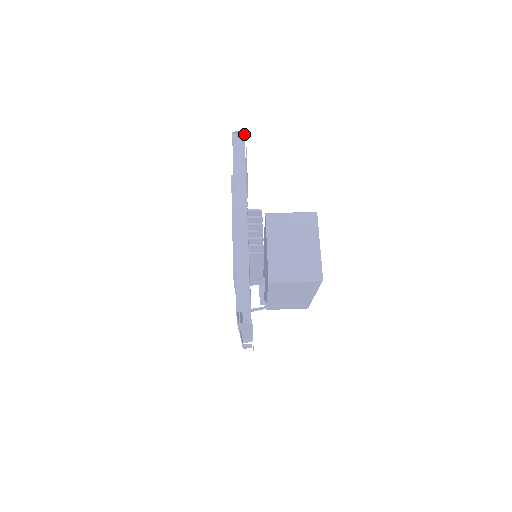
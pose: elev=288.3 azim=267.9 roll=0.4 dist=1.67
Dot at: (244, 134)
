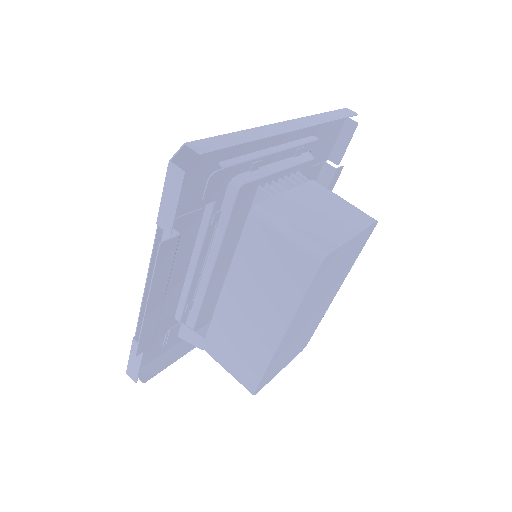
Dot at: occluded
